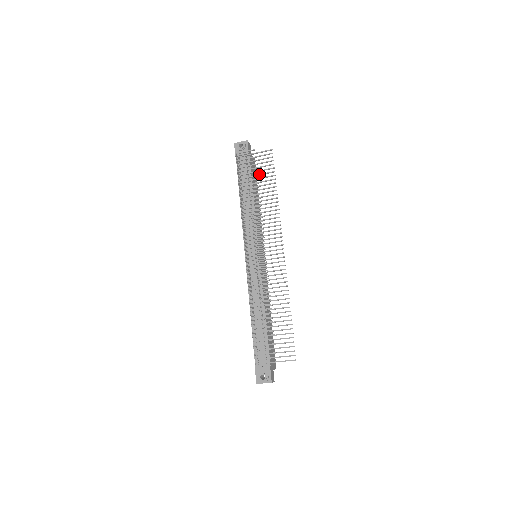
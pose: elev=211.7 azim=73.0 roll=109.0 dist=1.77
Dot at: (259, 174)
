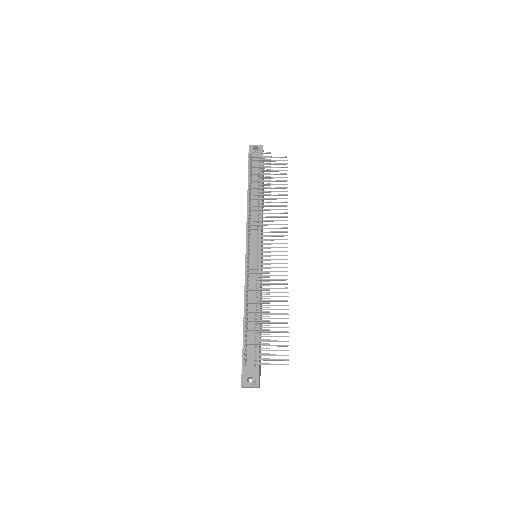
Dot at: (271, 177)
